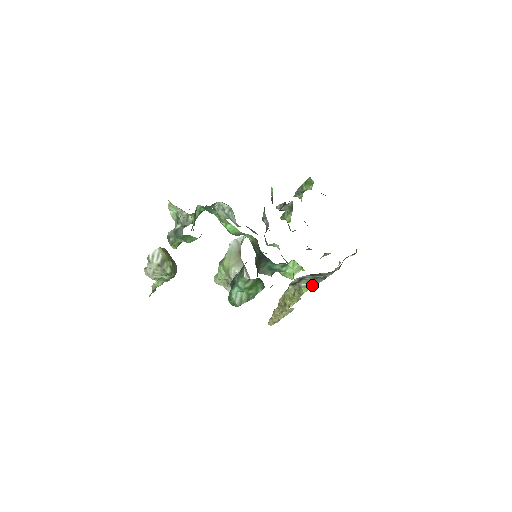
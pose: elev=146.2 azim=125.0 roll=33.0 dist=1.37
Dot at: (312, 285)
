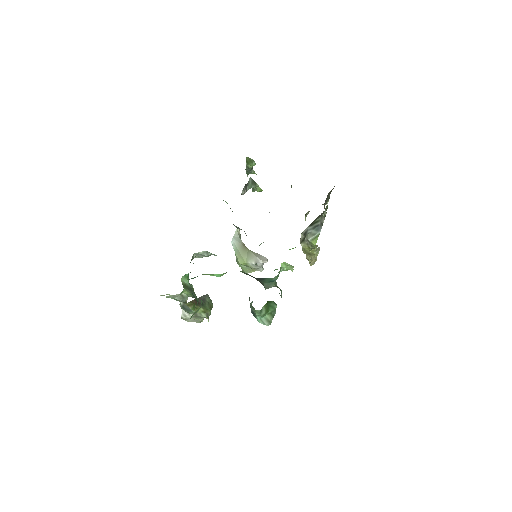
Dot at: (317, 236)
